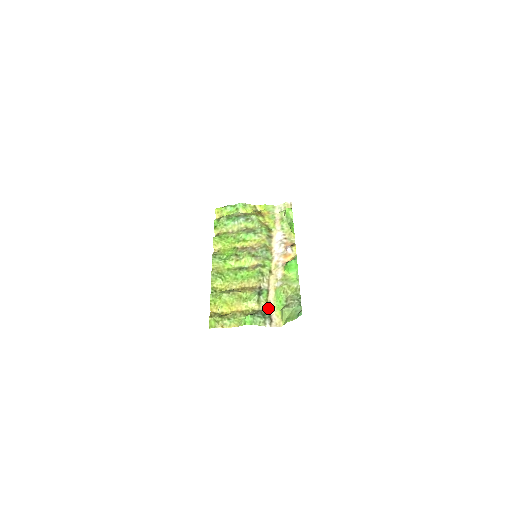
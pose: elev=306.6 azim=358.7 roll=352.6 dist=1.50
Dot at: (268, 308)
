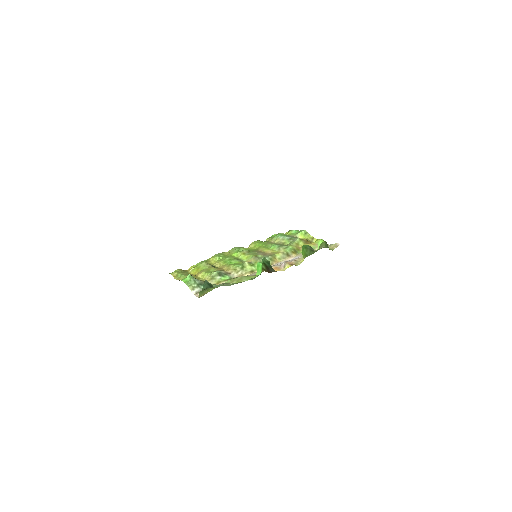
Dot at: occluded
